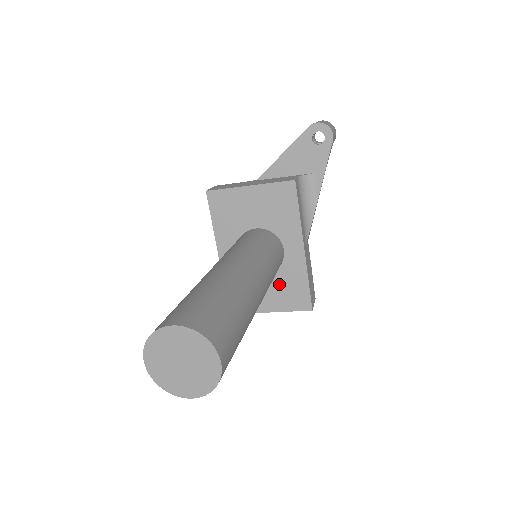
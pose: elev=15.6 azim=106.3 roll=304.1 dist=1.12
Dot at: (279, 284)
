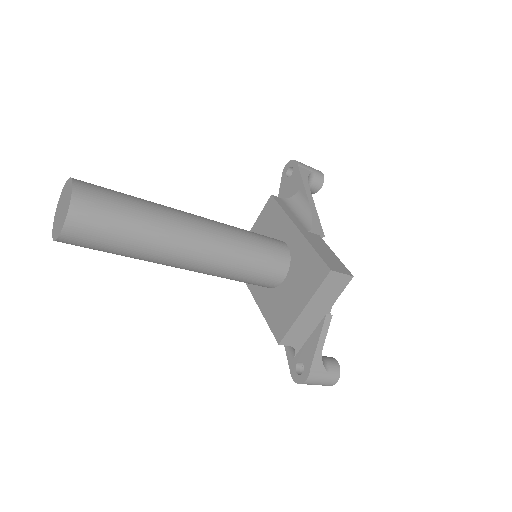
Dot at: (297, 275)
